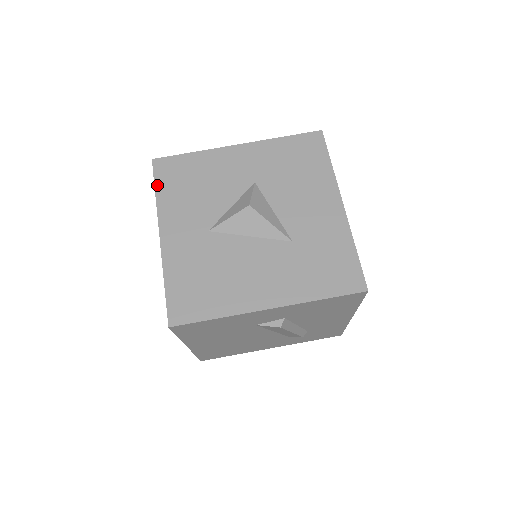
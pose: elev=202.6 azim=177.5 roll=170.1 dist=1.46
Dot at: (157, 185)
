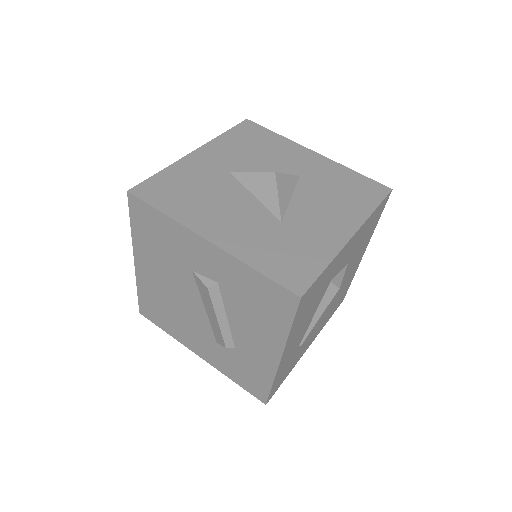
Dot at: (231, 130)
